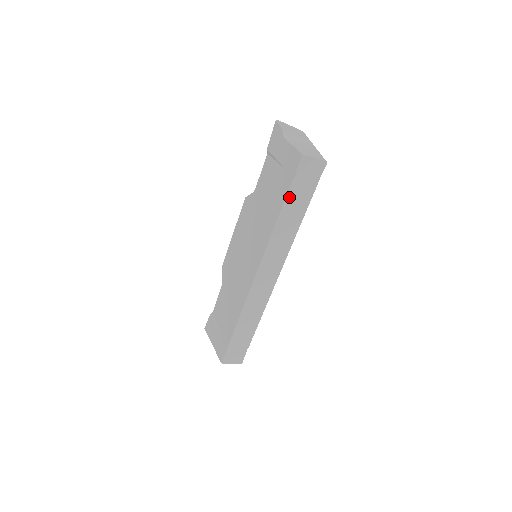
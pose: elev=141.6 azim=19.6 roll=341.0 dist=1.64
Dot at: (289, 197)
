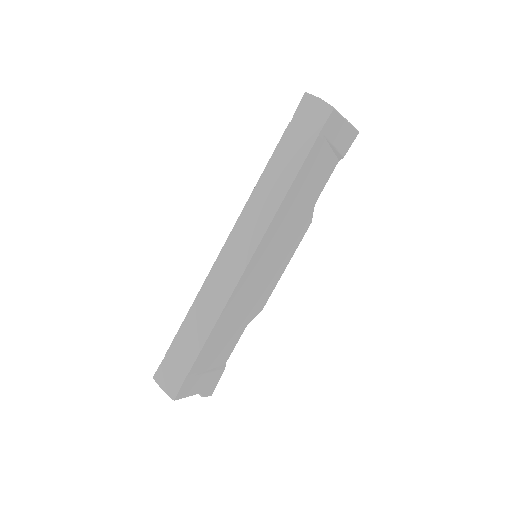
Dot at: (283, 143)
